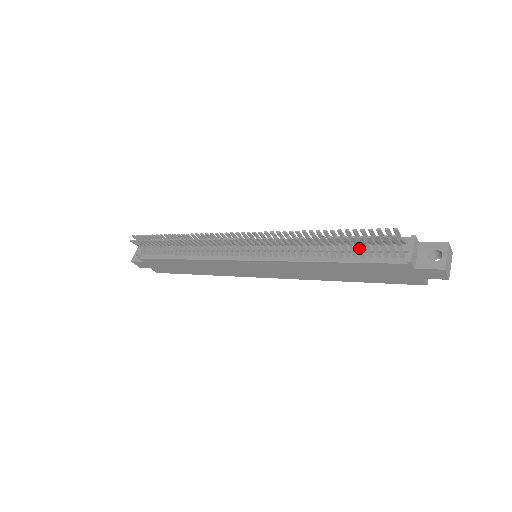
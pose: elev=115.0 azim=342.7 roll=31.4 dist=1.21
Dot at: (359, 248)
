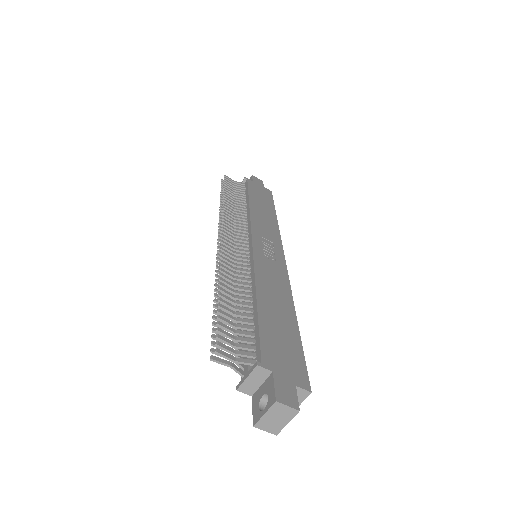
Dot at: occluded
